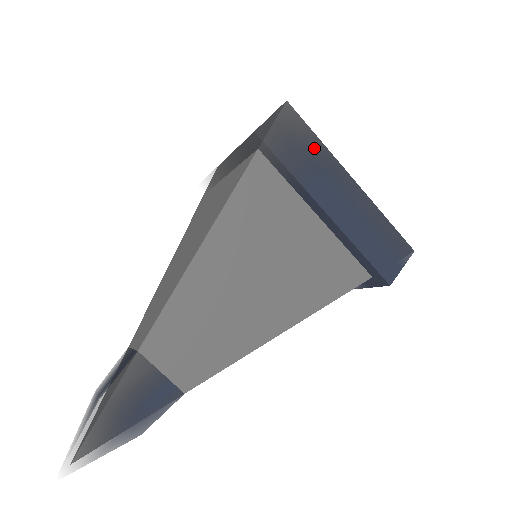
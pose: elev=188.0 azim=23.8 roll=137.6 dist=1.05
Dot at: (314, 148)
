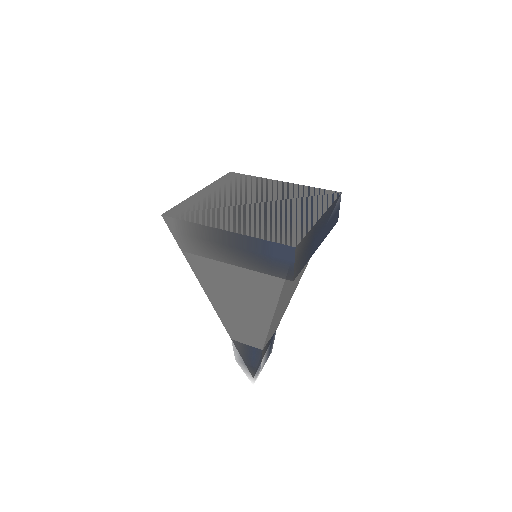
Dot at: (309, 239)
